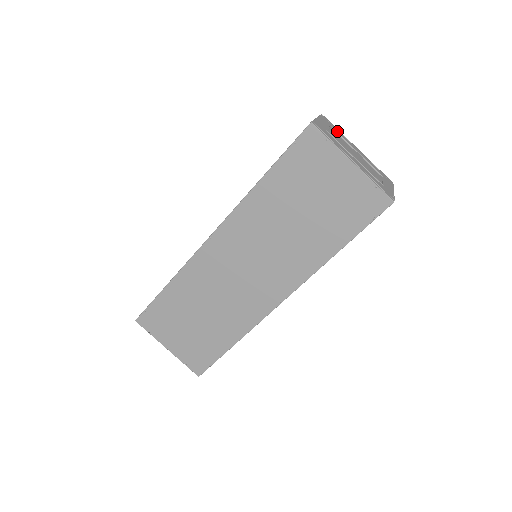
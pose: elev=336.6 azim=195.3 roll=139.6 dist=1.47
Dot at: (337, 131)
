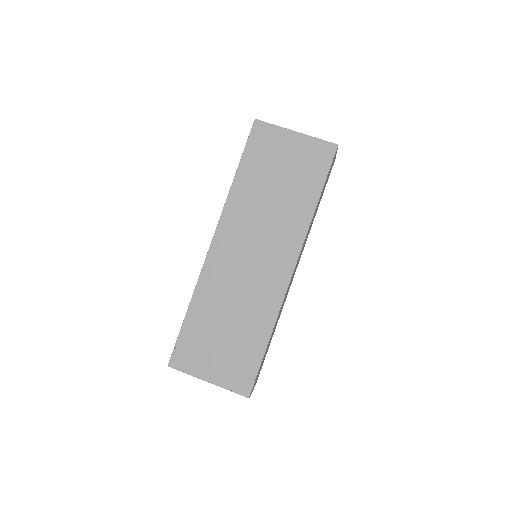
Dot at: occluded
